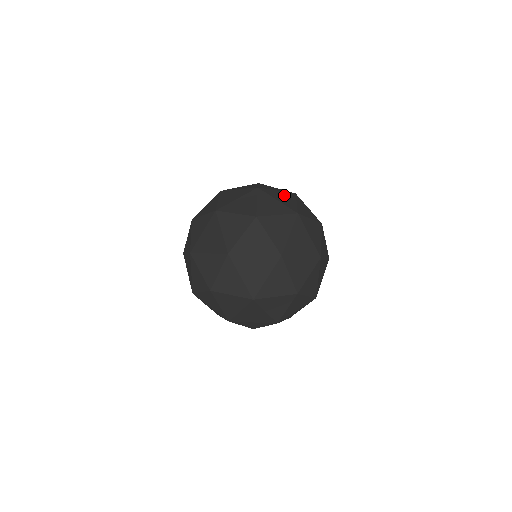
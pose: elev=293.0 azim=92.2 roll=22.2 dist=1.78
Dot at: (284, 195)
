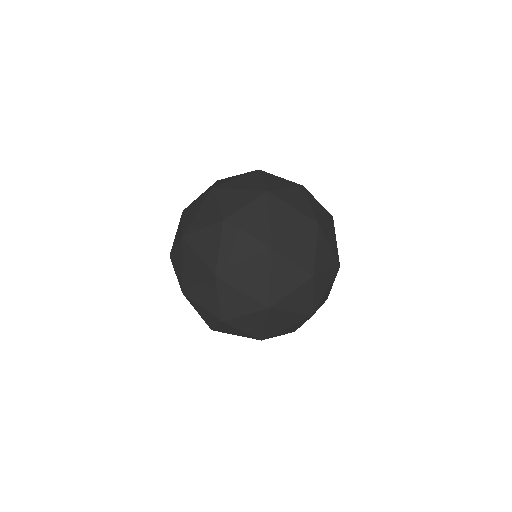
Dot at: (293, 217)
